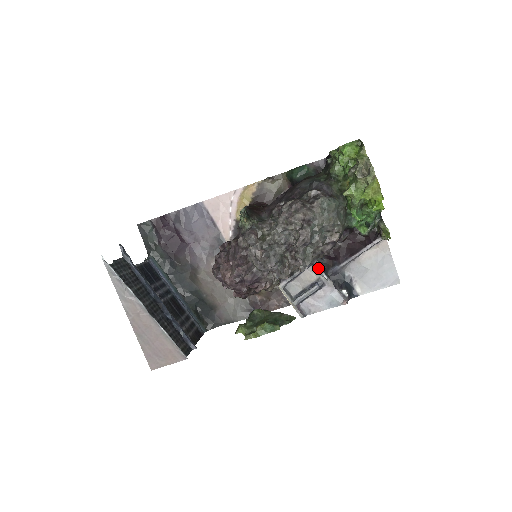
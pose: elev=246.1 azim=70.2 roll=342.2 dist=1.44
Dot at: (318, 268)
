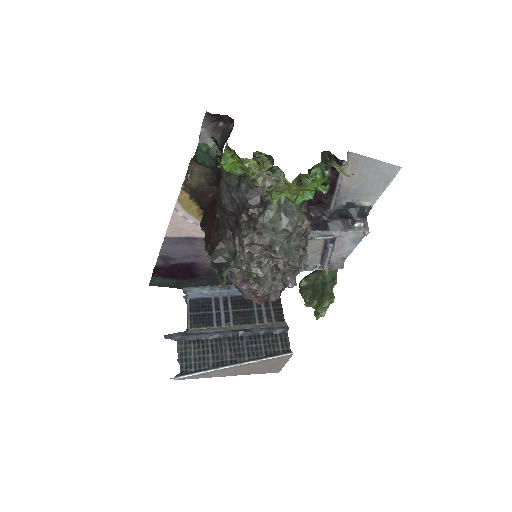
Dot at: (316, 239)
